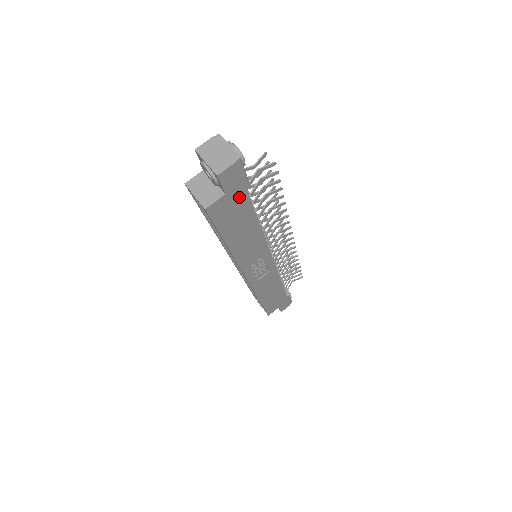
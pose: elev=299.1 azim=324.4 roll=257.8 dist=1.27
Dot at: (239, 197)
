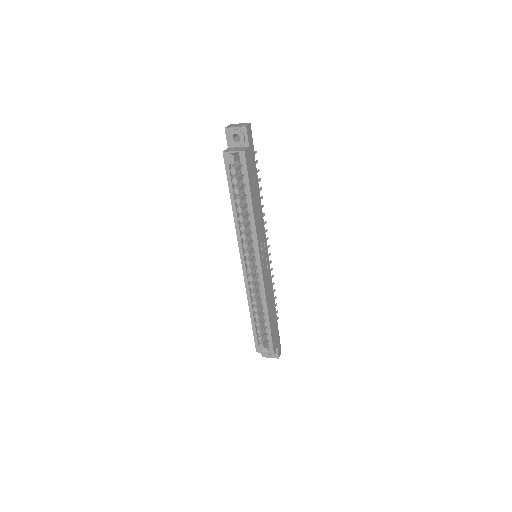
Dot at: (253, 157)
